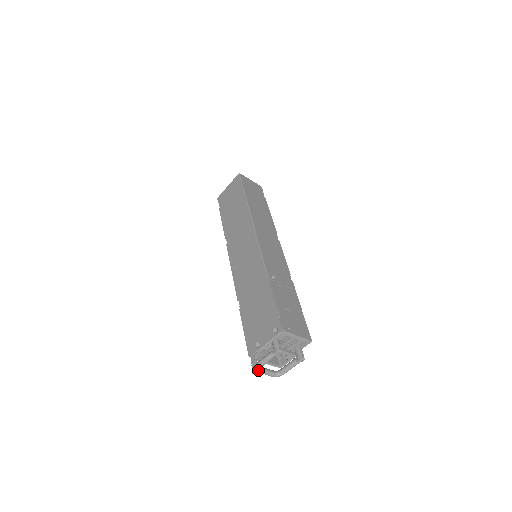
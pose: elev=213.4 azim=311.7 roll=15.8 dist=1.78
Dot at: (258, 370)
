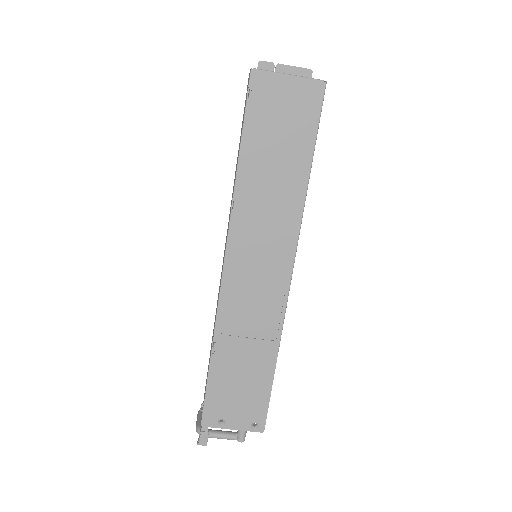
Dot at: occluded
